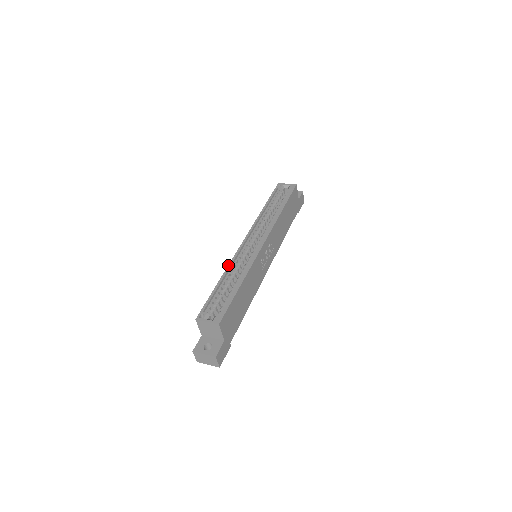
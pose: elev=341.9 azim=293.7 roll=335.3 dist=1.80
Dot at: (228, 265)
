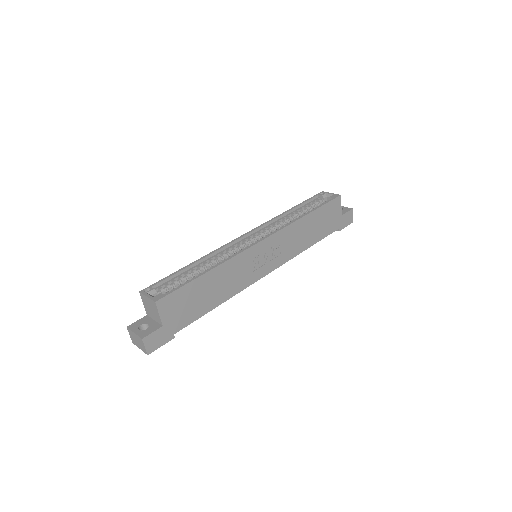
Dot at: (211, 252)
